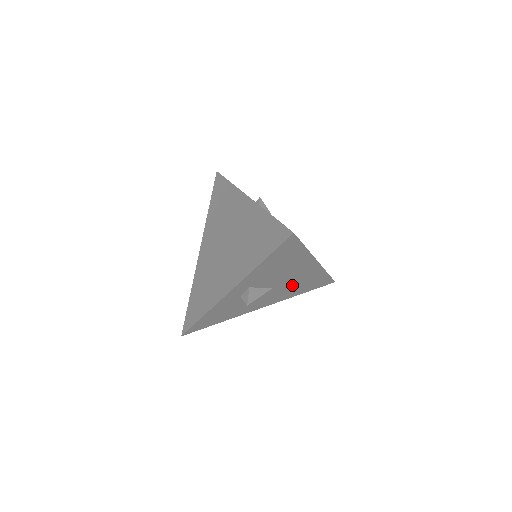
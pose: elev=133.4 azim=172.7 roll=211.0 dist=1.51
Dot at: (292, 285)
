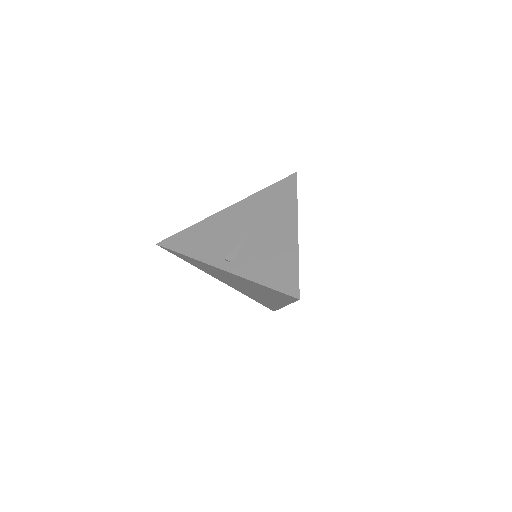
Dot at: occluded
